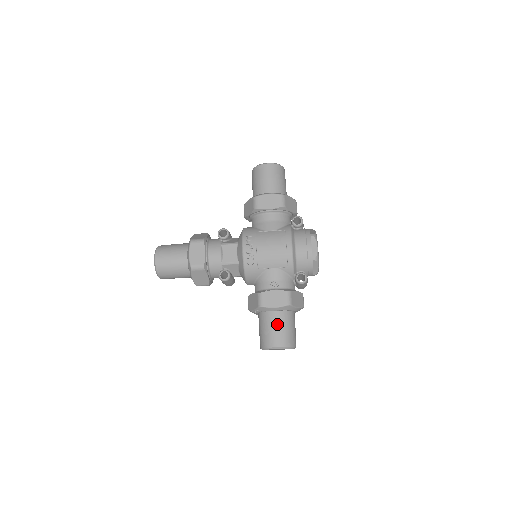
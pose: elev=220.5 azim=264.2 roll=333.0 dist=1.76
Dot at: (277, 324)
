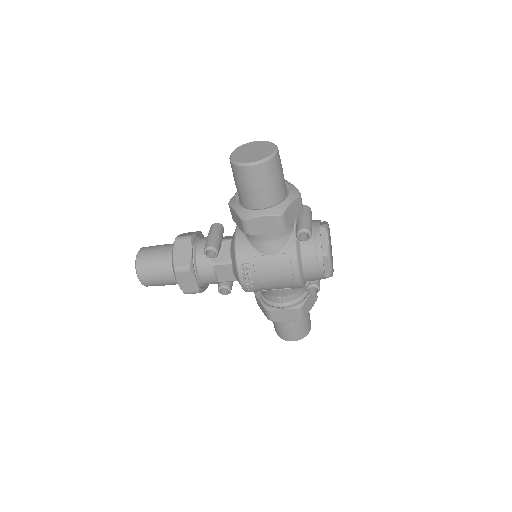
Dot at: (290, 327)
